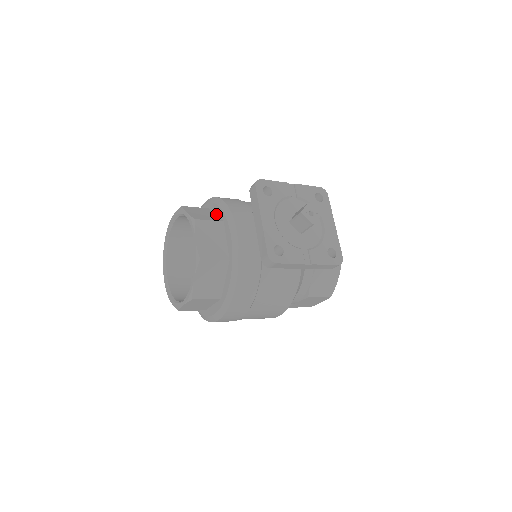
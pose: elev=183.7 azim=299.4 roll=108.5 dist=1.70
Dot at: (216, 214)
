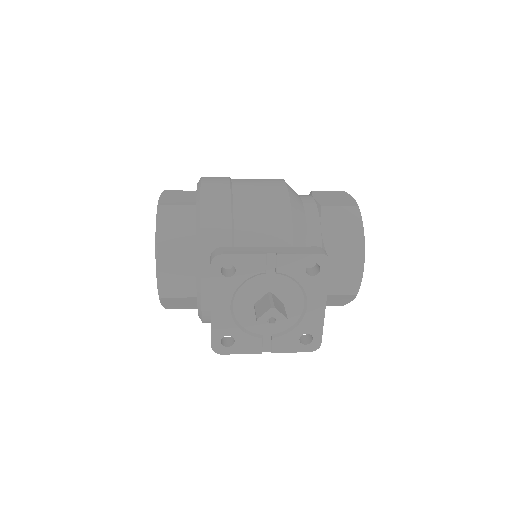
Dot at: occluded
